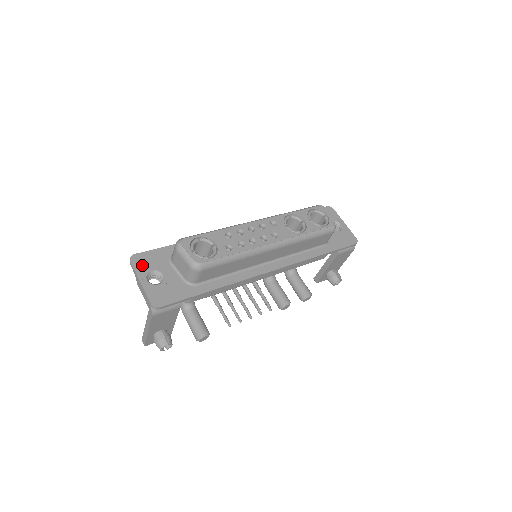
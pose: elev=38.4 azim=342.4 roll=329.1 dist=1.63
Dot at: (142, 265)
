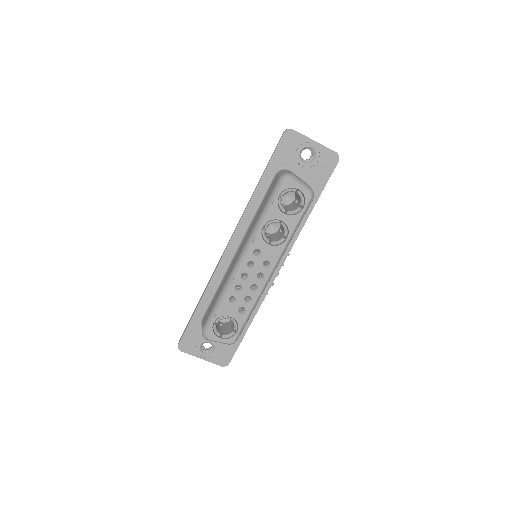
Dot at: (191, 348)
